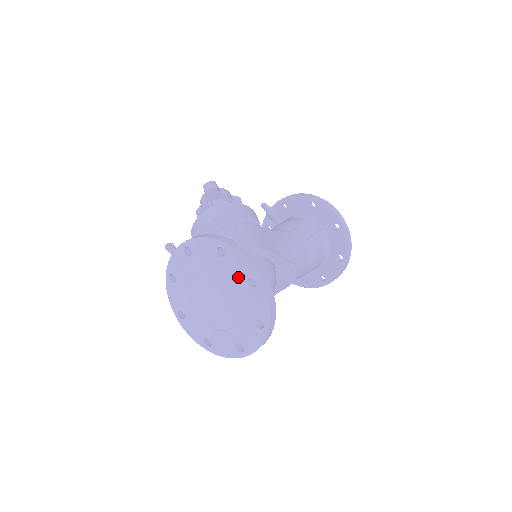
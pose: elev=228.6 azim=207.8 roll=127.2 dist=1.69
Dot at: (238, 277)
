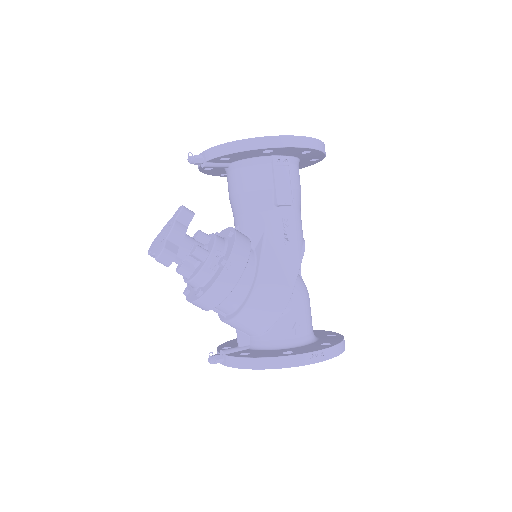
Dot at: occluded
